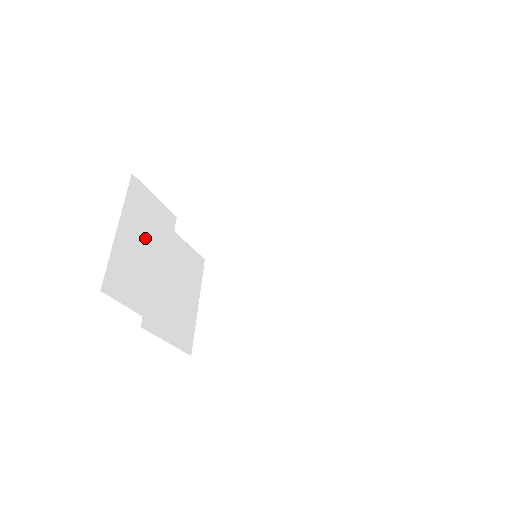
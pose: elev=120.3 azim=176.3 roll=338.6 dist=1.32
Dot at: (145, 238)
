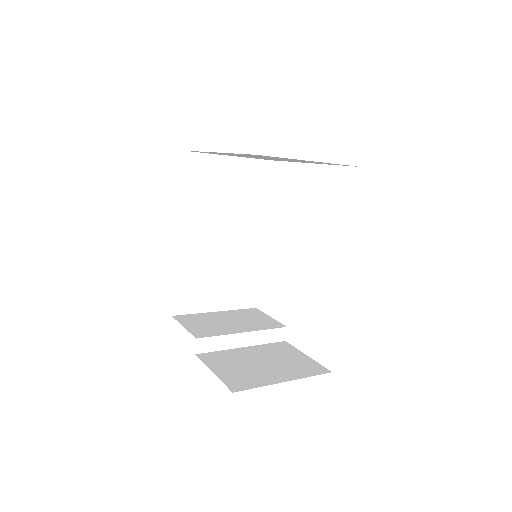
Dot at: (236, 320)
